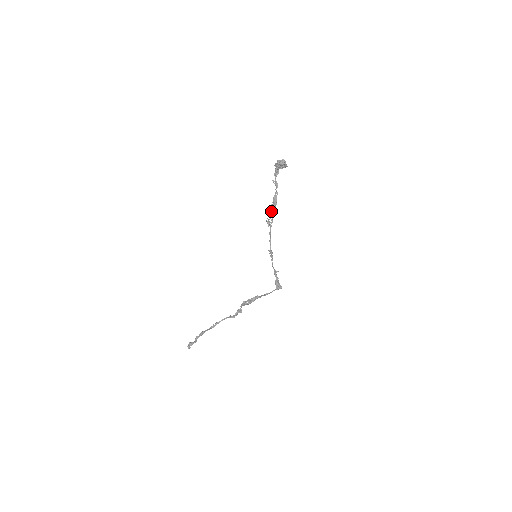
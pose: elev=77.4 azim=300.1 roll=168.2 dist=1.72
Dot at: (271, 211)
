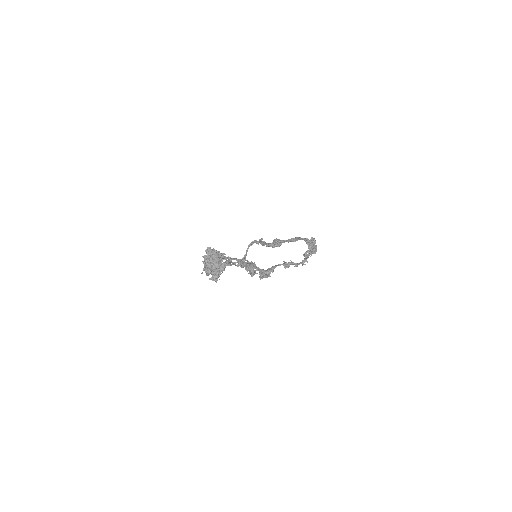
Dot at: (255, 272)
